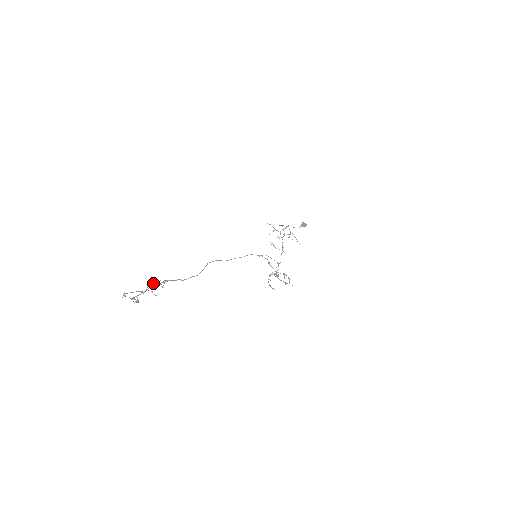
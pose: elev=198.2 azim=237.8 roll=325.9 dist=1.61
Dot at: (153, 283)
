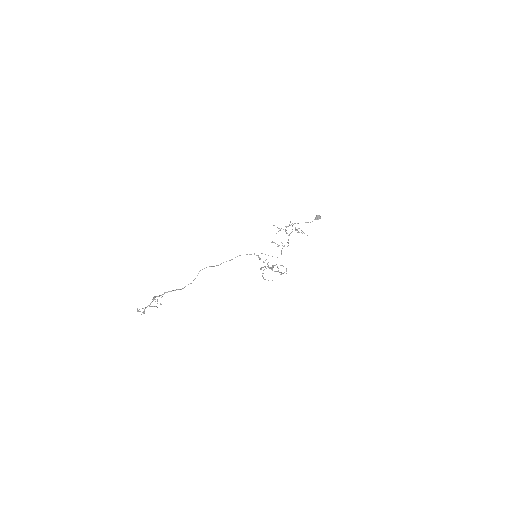
Dot at: (156, 296)
